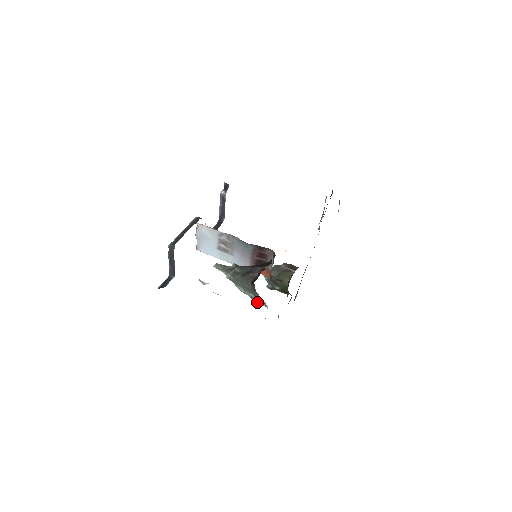
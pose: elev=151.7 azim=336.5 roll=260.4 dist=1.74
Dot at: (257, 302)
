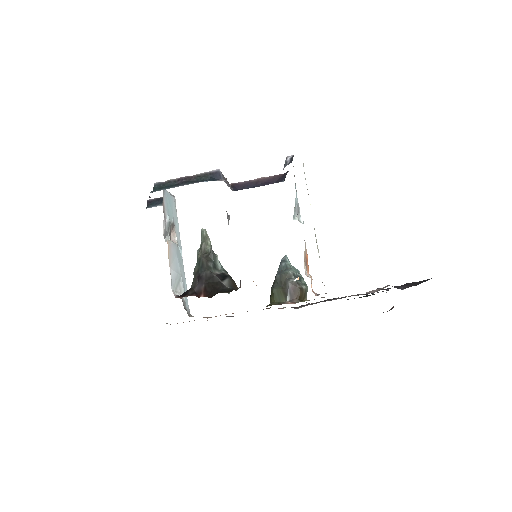
Dot at: occluded
